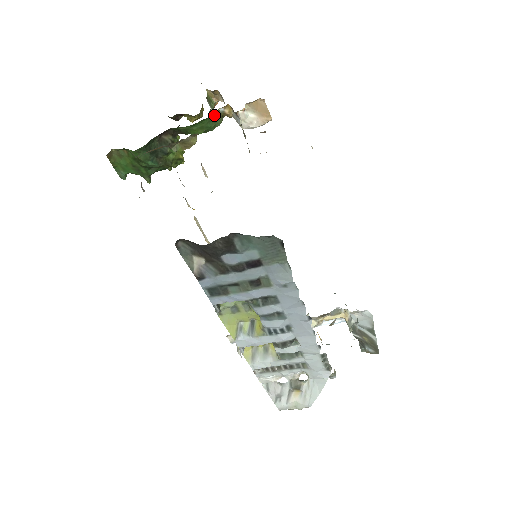
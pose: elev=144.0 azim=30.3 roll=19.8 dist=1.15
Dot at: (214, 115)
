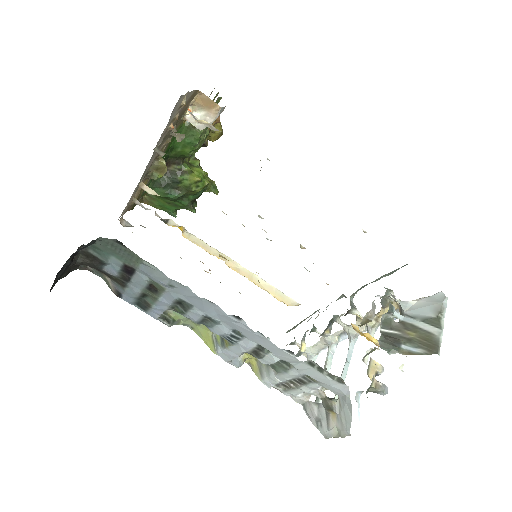
Dot at: (185, 130)
